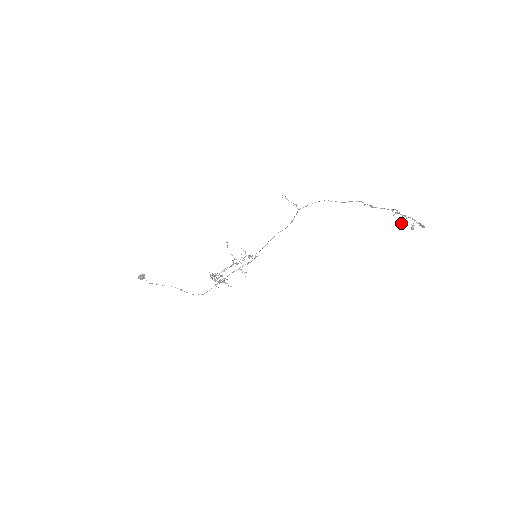
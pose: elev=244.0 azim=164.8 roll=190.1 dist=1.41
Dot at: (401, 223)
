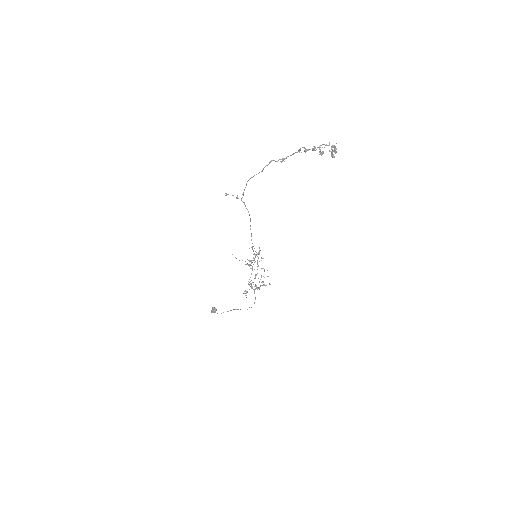
Dot at: occluded
